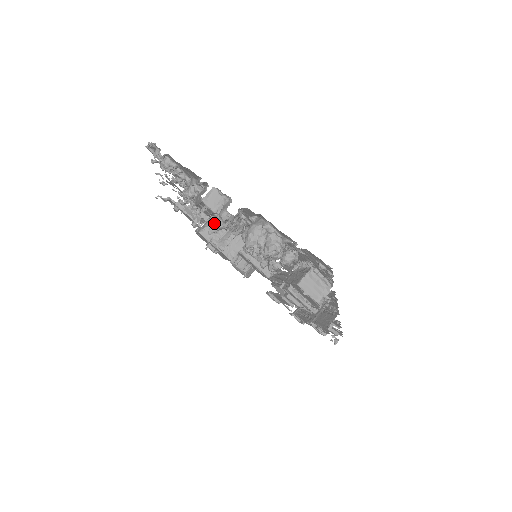
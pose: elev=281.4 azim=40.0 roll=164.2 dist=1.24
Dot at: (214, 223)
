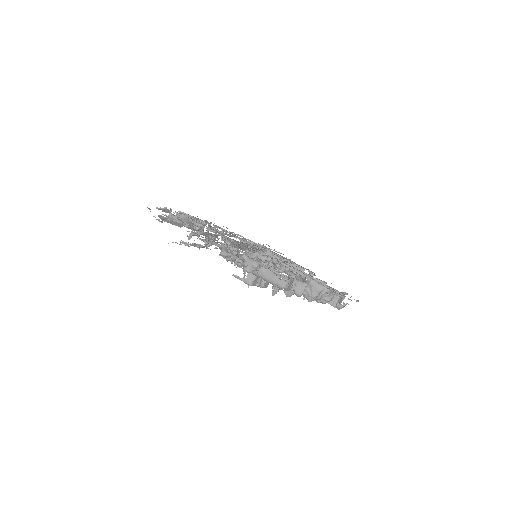
Dot at: (278, 288)
